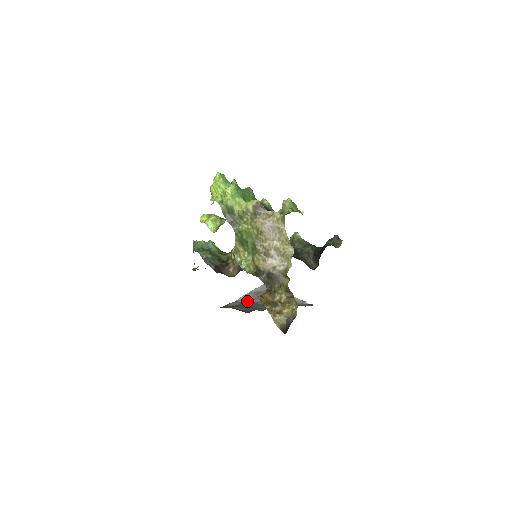
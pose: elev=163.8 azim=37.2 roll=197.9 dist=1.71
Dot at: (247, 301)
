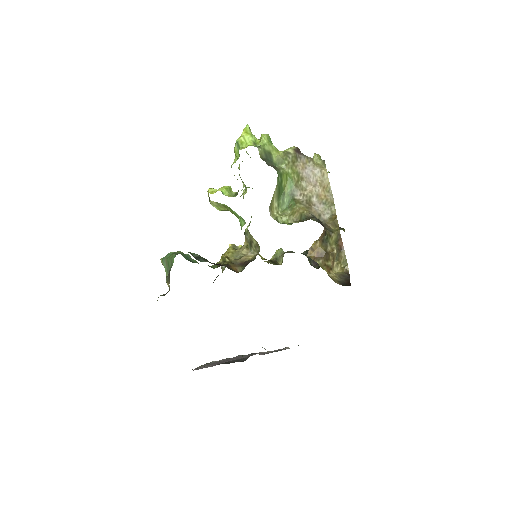
Dot at: (210, 366)
